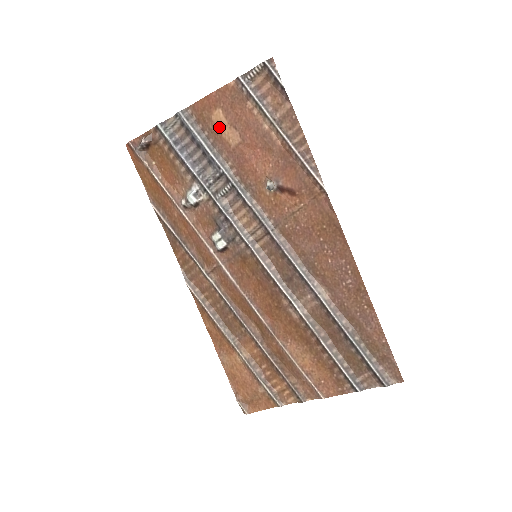
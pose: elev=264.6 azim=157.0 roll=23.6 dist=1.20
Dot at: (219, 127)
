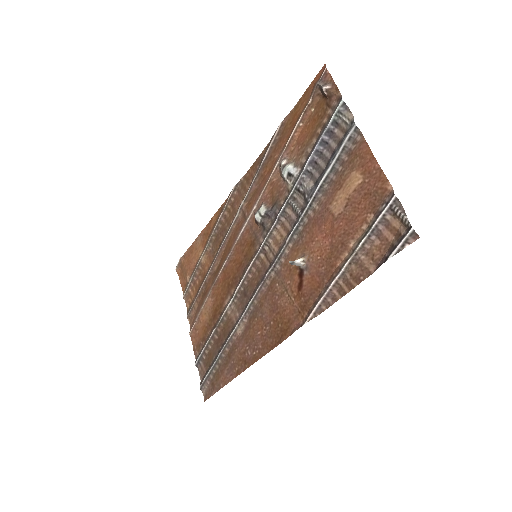
Dot at: (346, 184)
